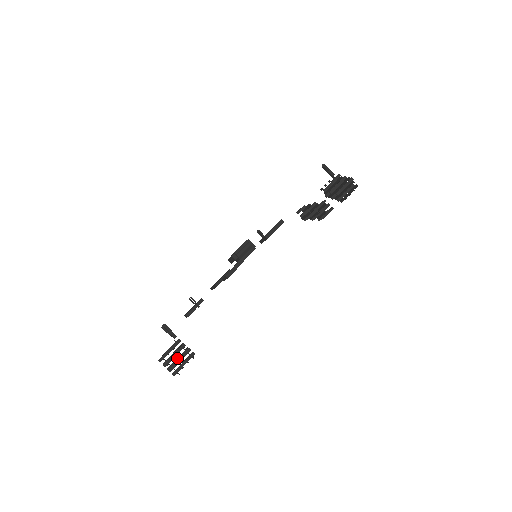
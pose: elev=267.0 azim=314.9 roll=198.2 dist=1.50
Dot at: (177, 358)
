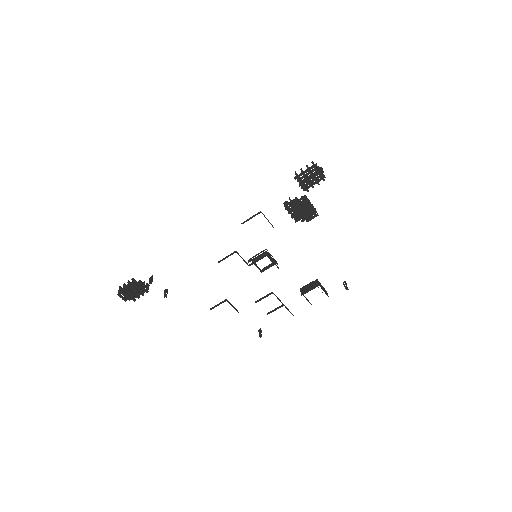
Dot at: occluded
